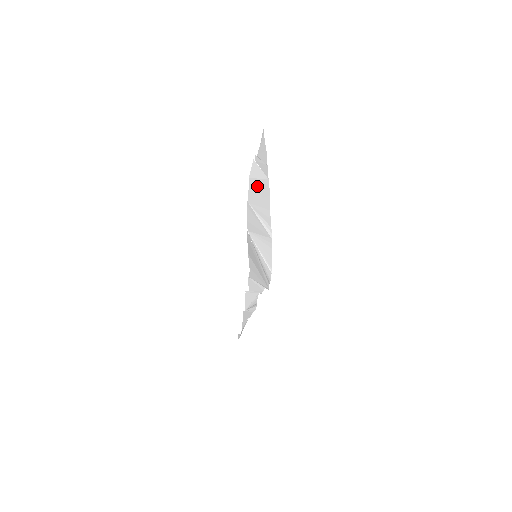
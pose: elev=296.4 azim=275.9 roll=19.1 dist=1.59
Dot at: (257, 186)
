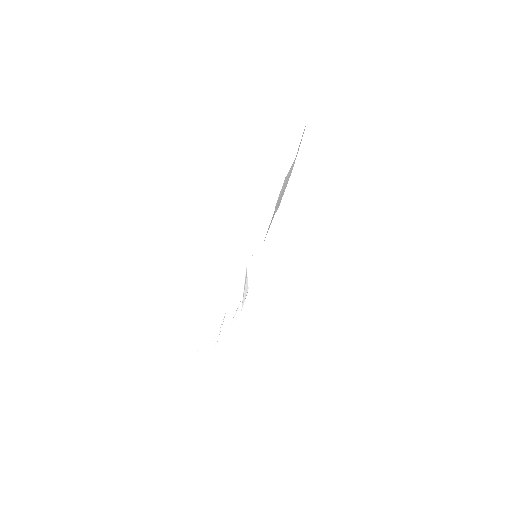
Dot at: (287, 178)
